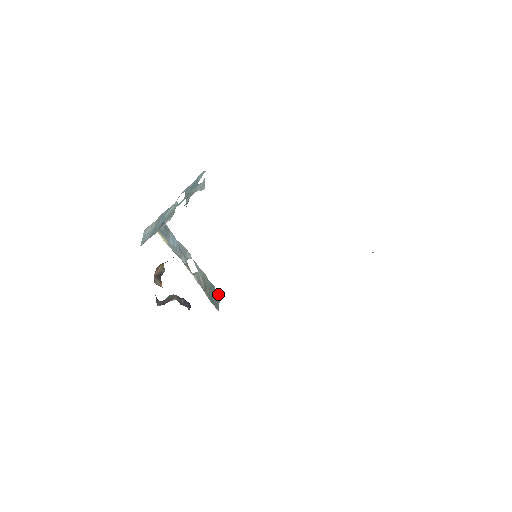
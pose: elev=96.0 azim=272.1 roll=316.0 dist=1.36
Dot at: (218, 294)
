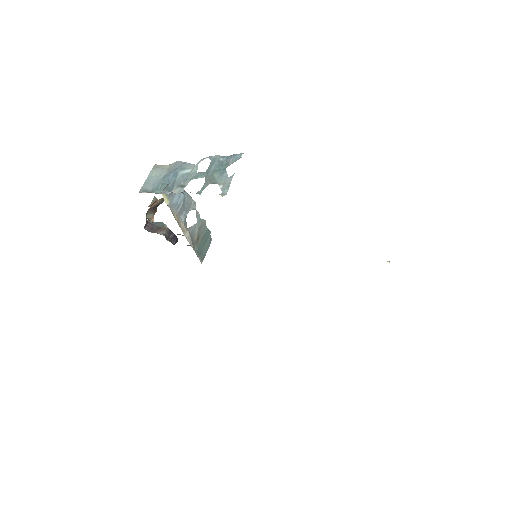
Dot at: (211, 238)
